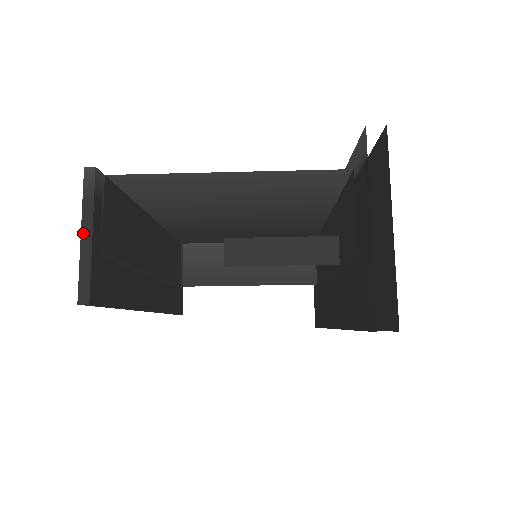
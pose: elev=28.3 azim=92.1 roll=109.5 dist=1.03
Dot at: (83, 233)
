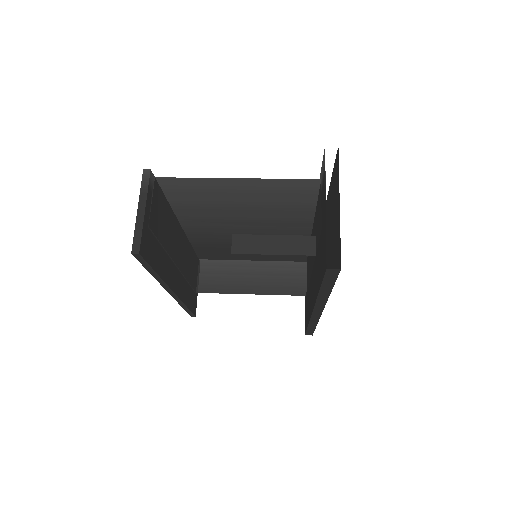
Dot at: (139, 209)
